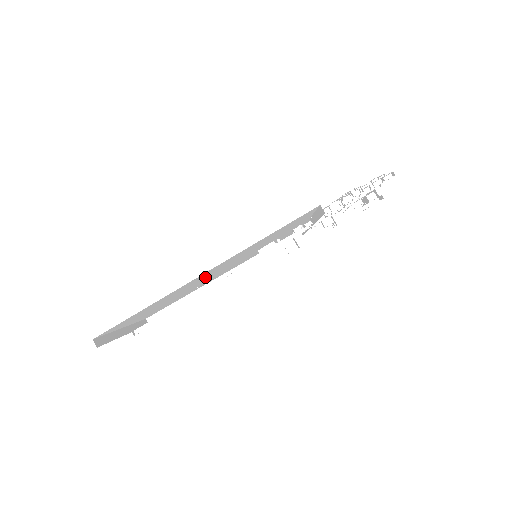
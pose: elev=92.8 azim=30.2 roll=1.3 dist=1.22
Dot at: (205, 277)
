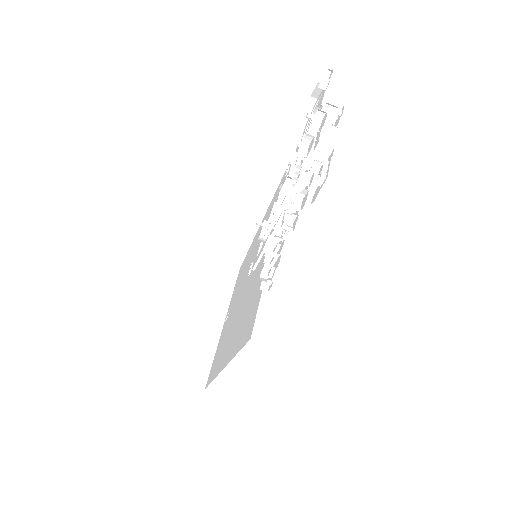
Dot at: occluded
